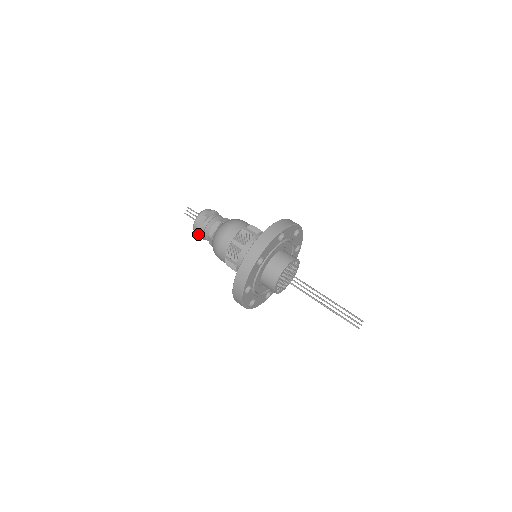
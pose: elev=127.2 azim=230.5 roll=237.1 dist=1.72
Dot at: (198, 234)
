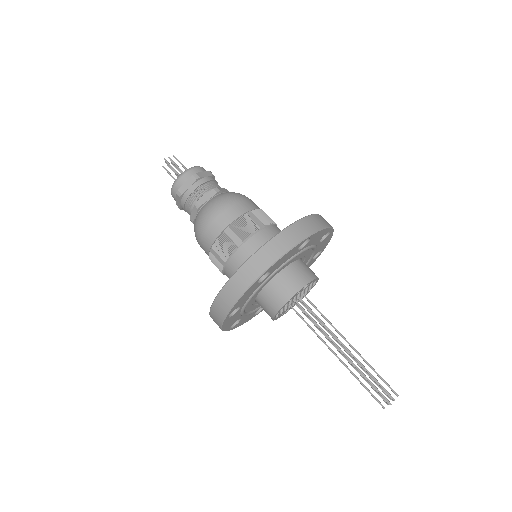
Dot at: occluded
